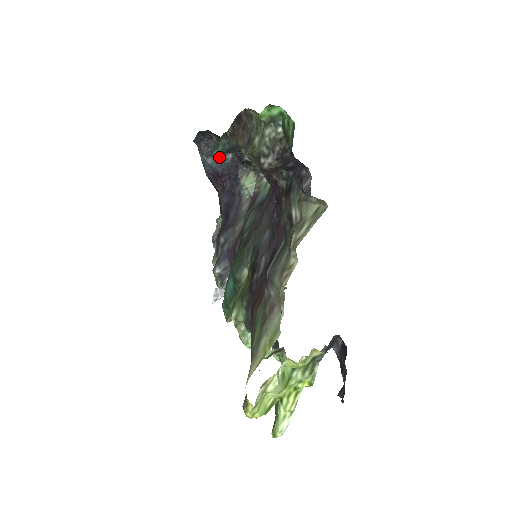
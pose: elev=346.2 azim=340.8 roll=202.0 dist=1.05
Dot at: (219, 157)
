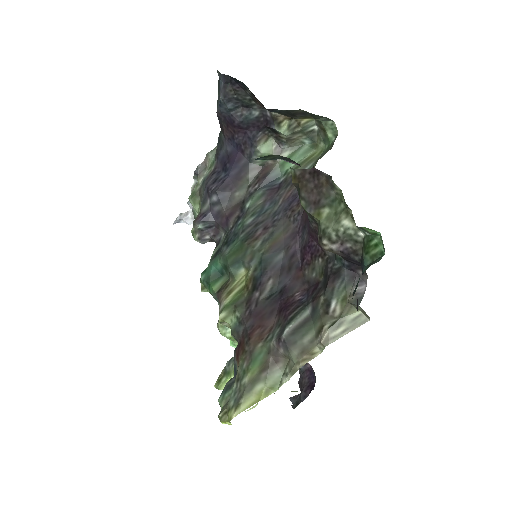
Dot at: (242, 106)
